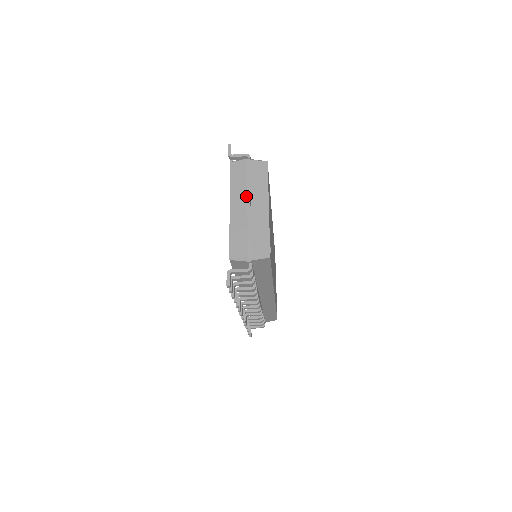
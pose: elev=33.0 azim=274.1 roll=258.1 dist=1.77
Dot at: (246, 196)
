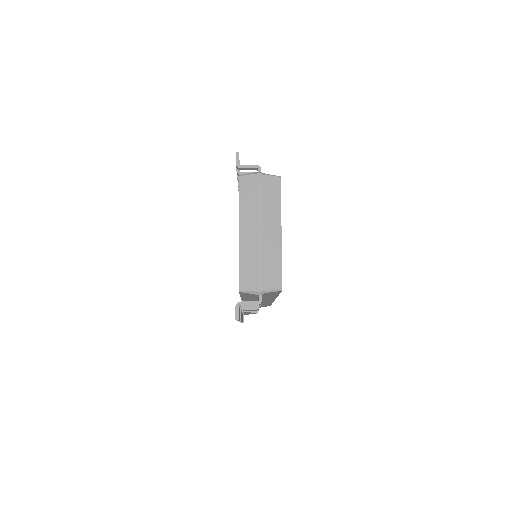
Dot at: (257, 219)
